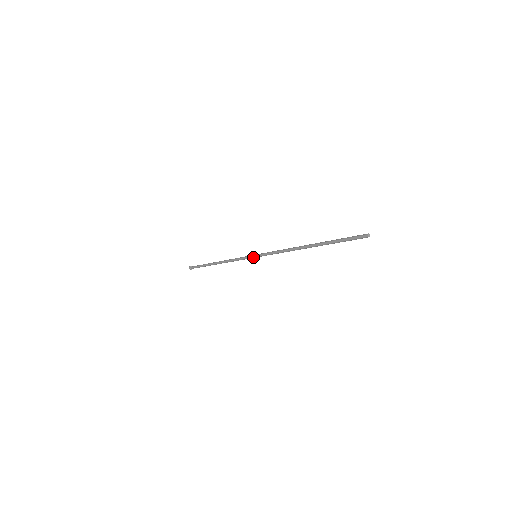
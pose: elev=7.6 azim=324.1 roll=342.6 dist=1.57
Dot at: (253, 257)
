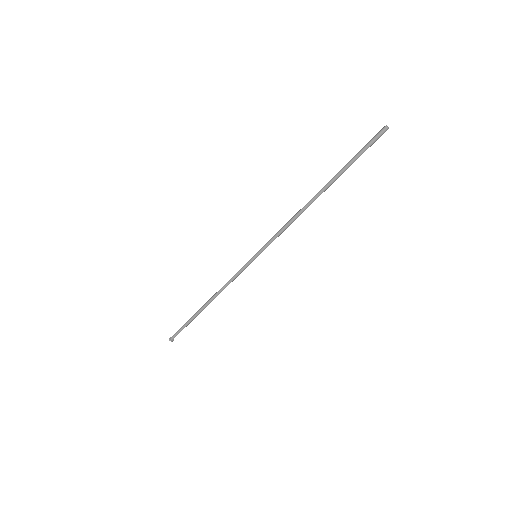
Dot at: (252, 257)
